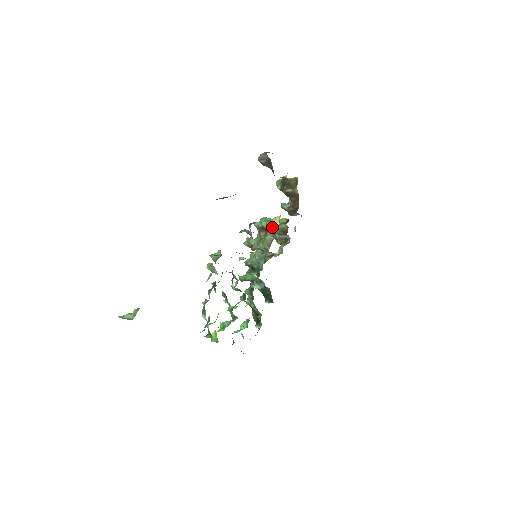
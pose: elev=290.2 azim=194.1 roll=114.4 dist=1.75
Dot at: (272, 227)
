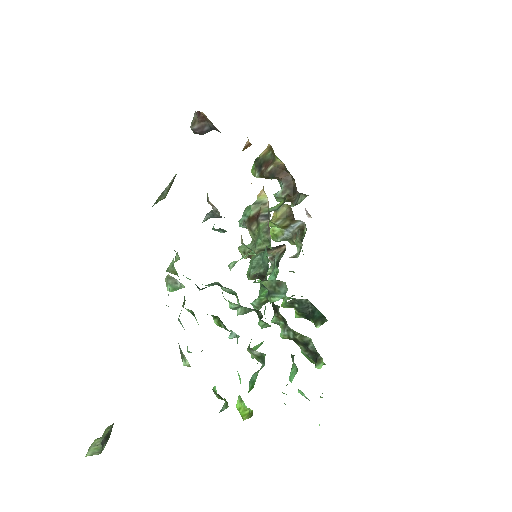
Dot at: (260, 208)
